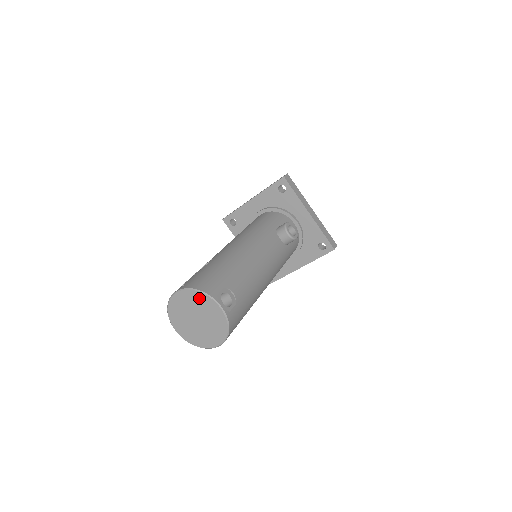
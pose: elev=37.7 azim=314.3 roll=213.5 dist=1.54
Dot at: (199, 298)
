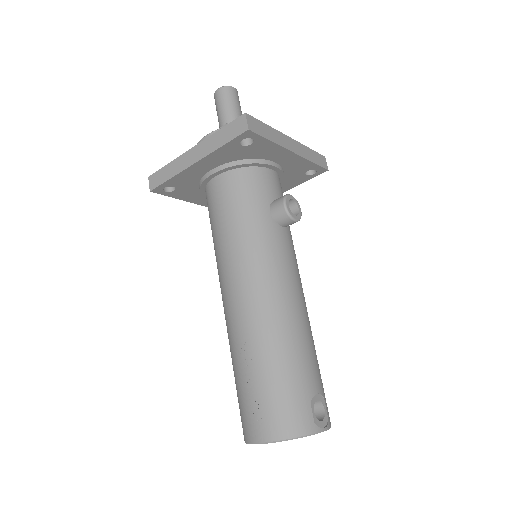
Dot at: (296, 438)
